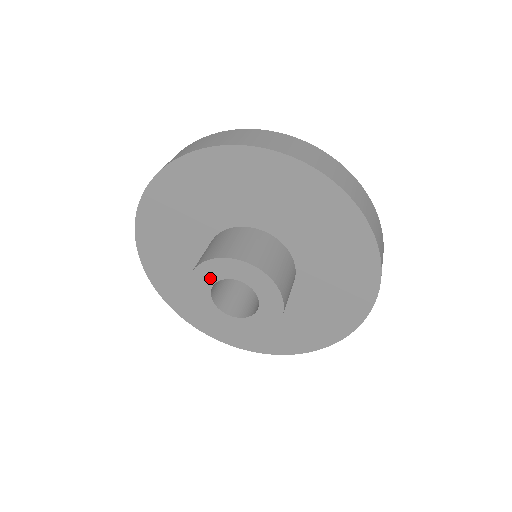
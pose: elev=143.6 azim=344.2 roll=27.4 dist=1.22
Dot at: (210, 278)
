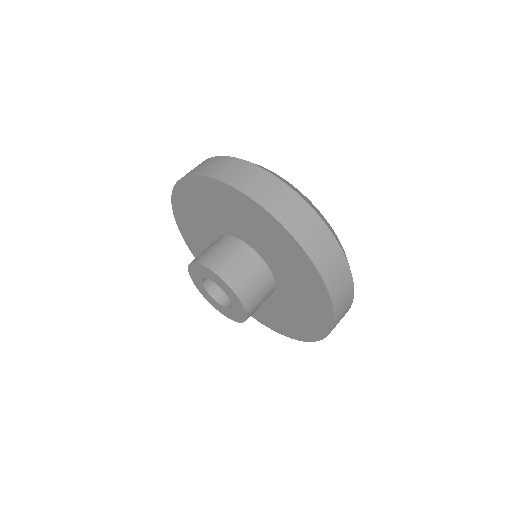
Dot at: (205, 274)
